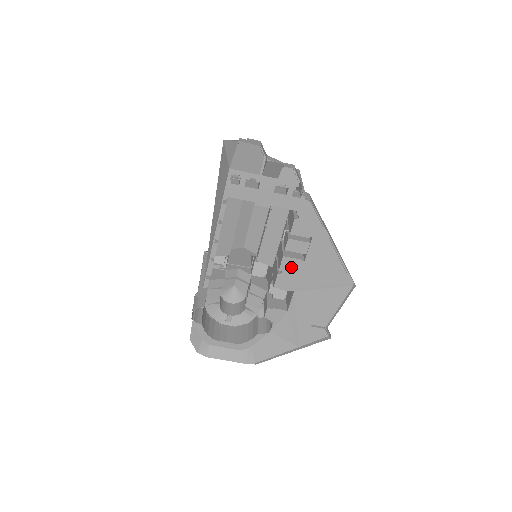
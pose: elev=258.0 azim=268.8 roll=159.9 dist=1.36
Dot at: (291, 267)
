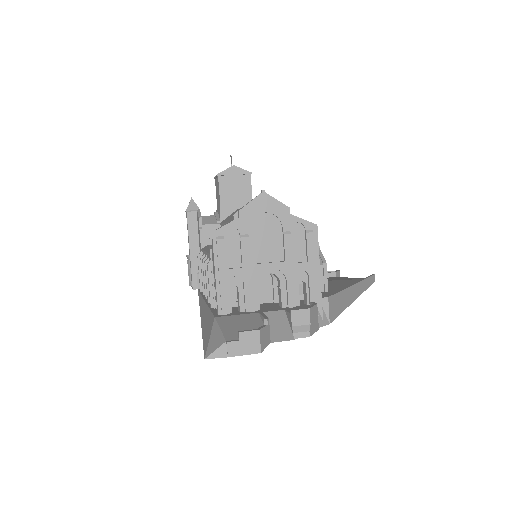
Dot at: occluded
